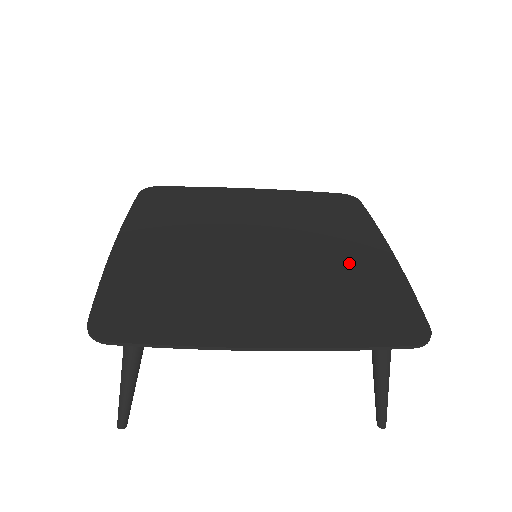
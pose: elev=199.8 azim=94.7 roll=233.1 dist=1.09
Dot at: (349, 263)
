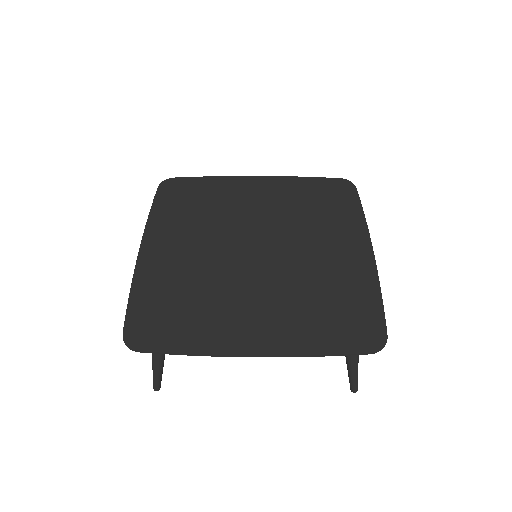
Dot at: (333, 266)
